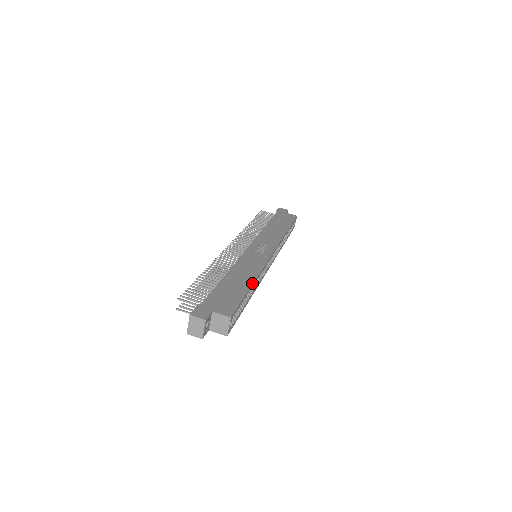
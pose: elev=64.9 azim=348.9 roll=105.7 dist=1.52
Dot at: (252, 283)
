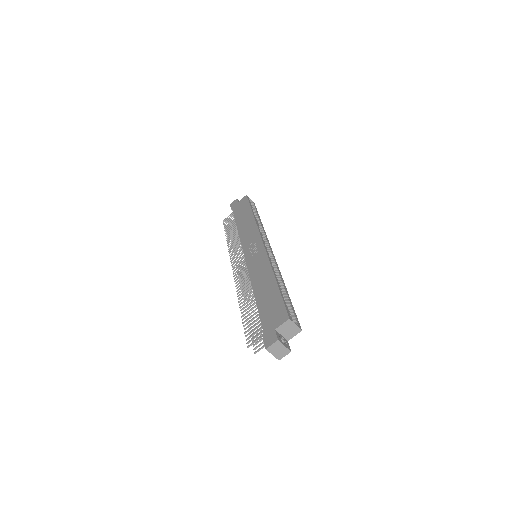
Dot at: (275, 279)
